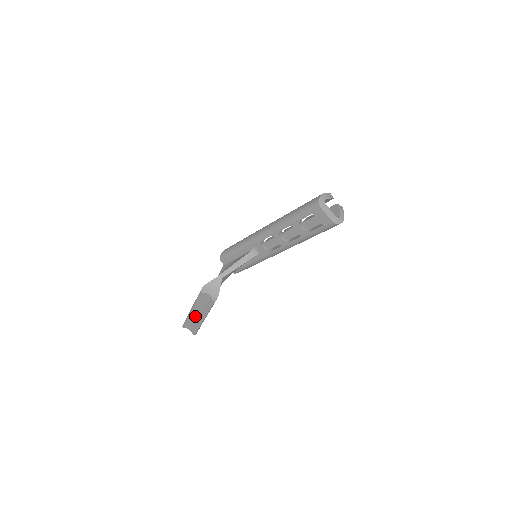
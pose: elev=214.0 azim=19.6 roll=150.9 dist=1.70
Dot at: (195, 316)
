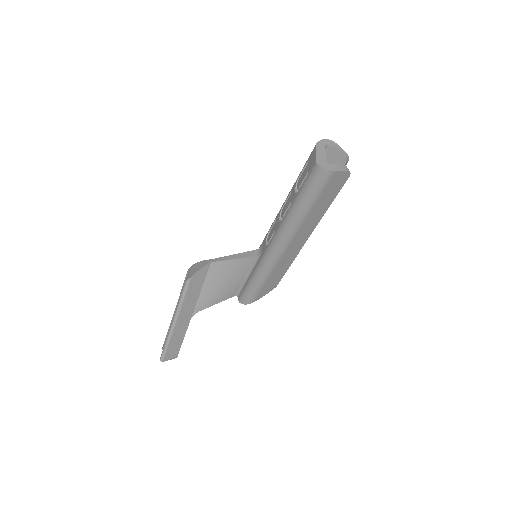
Dot at: occluded
